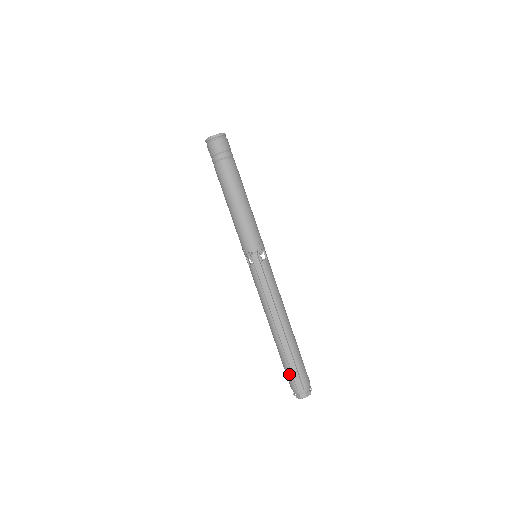
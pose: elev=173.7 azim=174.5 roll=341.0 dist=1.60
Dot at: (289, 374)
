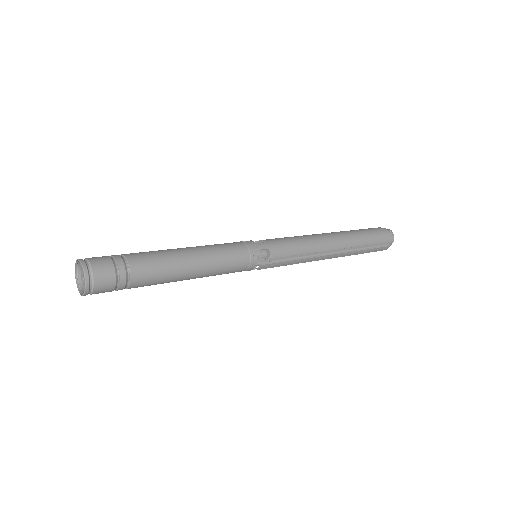
Dot at: occluded
